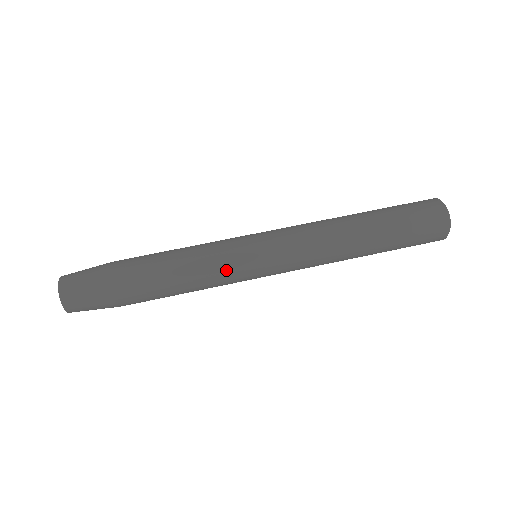
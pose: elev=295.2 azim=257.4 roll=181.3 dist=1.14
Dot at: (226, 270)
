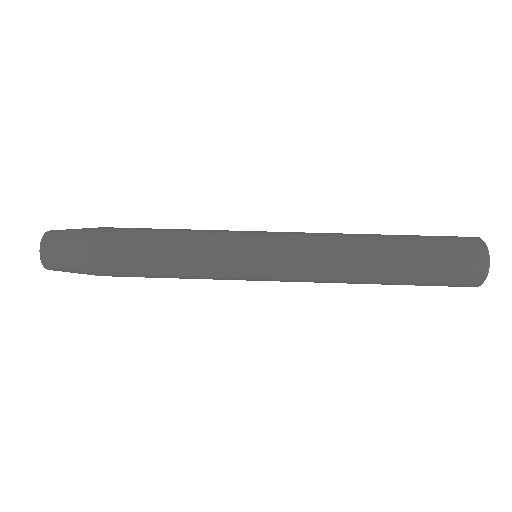
Dot at: (217, 267)
